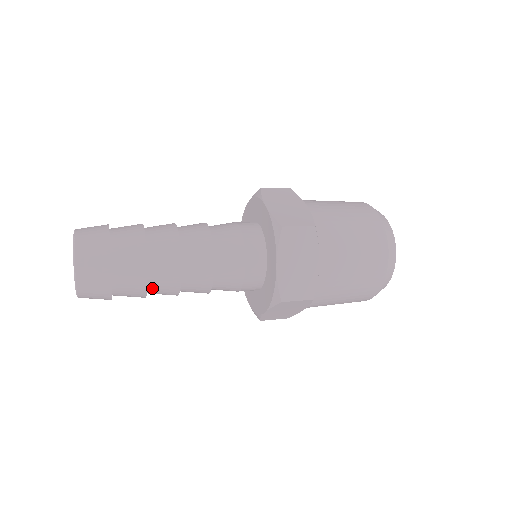
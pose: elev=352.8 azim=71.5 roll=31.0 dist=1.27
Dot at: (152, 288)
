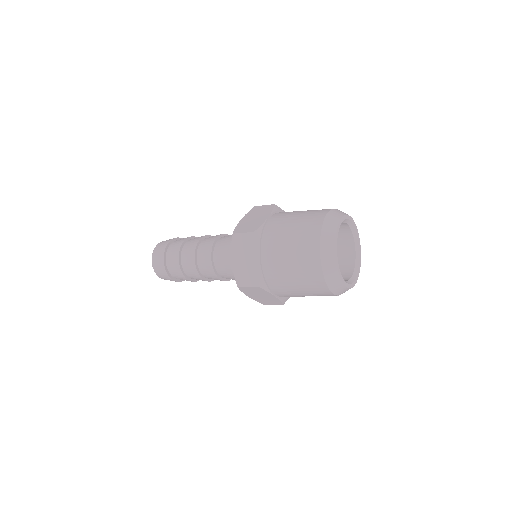
Dot at: (189, 275)
